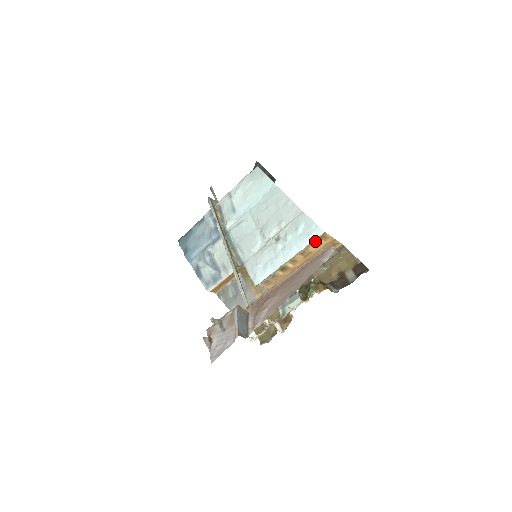
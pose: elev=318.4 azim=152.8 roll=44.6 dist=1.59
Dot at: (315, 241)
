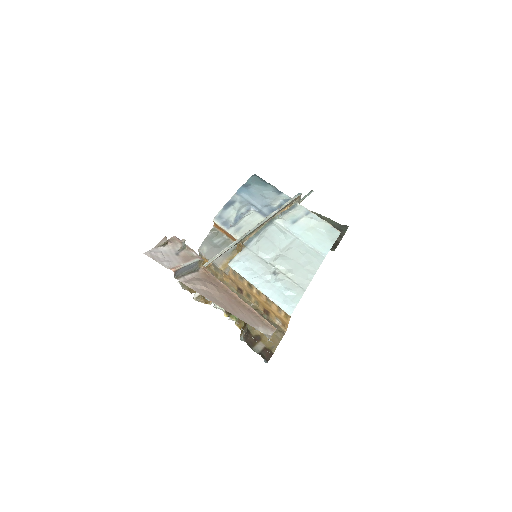
Dot at: (281, 309)
